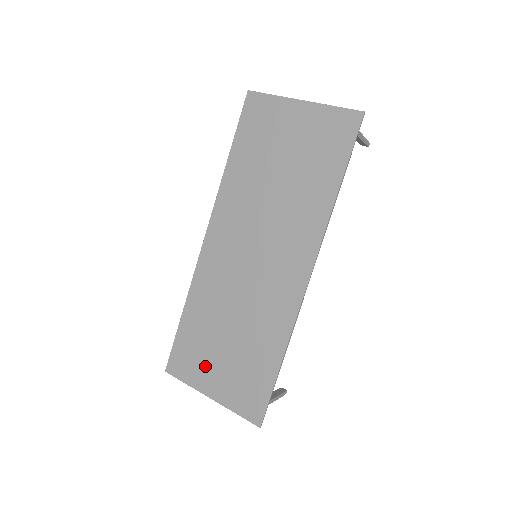
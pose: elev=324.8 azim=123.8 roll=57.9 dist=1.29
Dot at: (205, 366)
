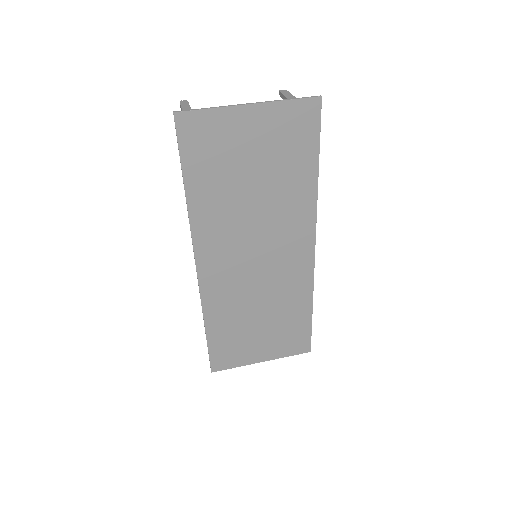
Dot at: (248, 349)
